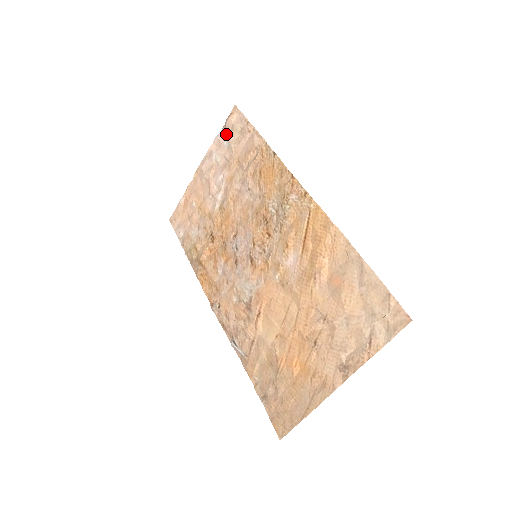
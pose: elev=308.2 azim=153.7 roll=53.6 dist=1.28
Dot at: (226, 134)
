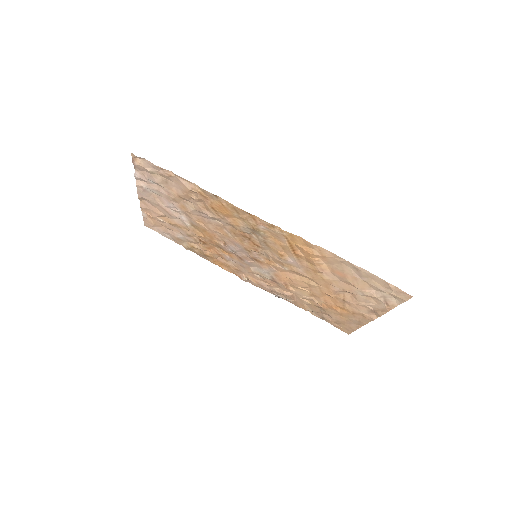
Dot at: (144, 175)
